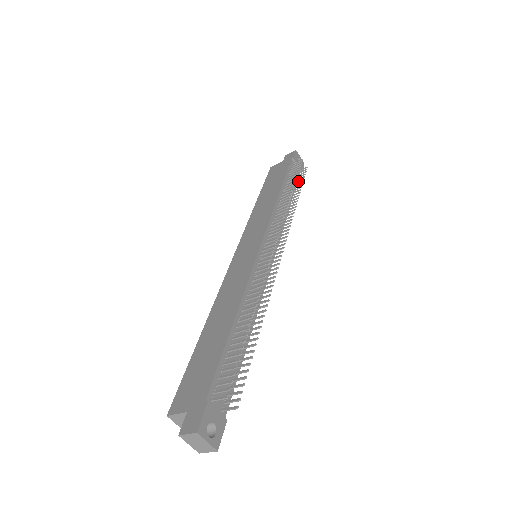
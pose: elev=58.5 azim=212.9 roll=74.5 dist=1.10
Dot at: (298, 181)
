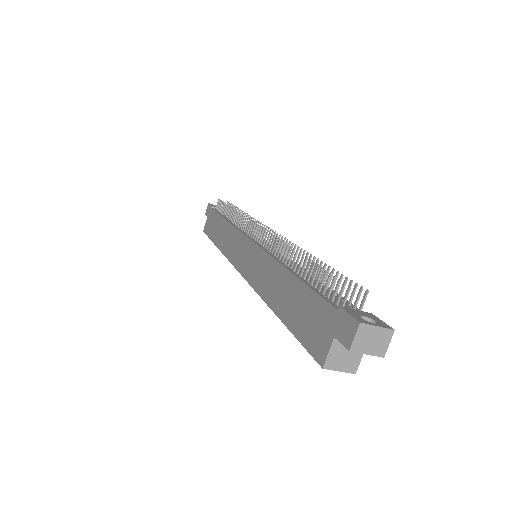
Dot at: occluded
